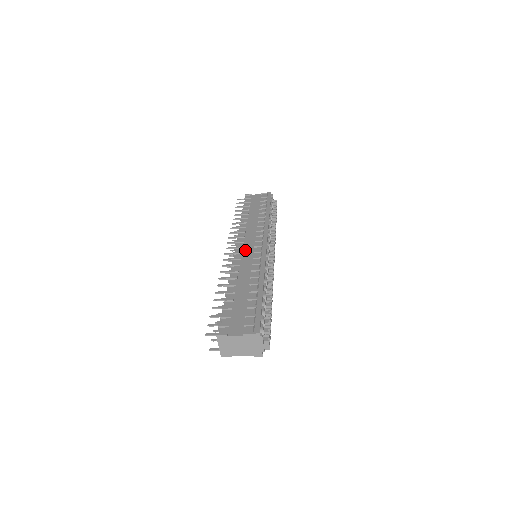
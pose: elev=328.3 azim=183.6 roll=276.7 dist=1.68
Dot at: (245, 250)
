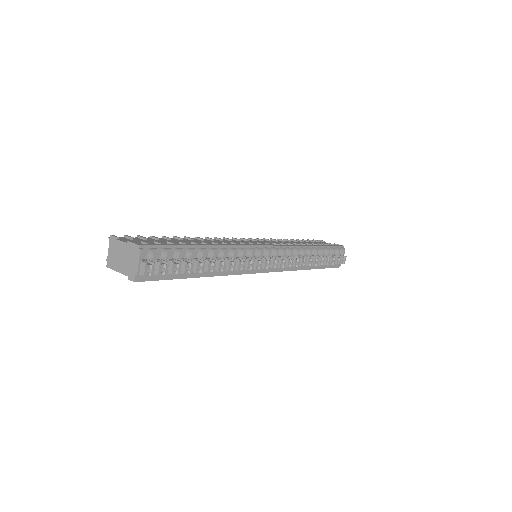
Dot at: (246, 241)
